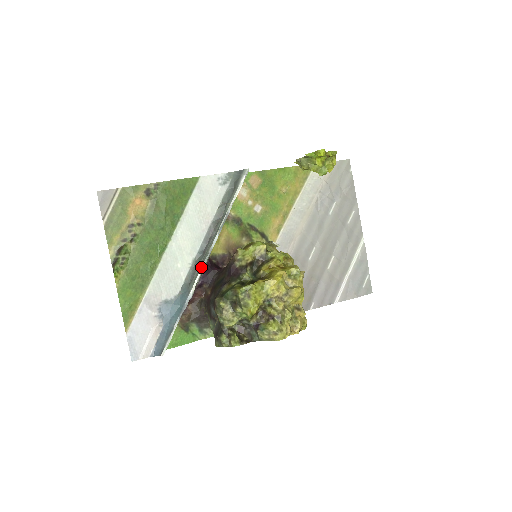
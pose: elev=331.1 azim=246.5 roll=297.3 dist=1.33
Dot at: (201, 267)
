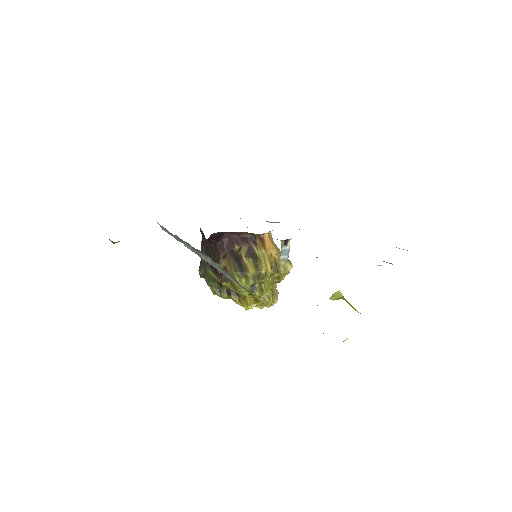
Dot at: occluded
